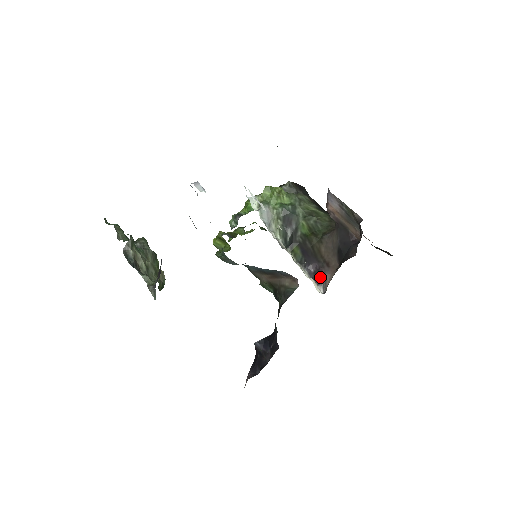
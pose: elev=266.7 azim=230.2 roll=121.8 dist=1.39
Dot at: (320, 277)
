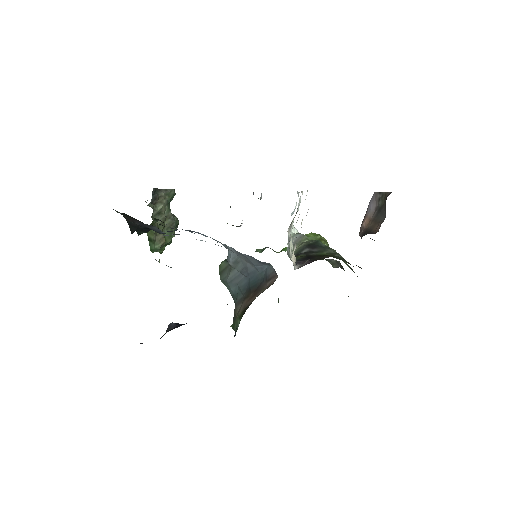
Dot at: (305, 261)
